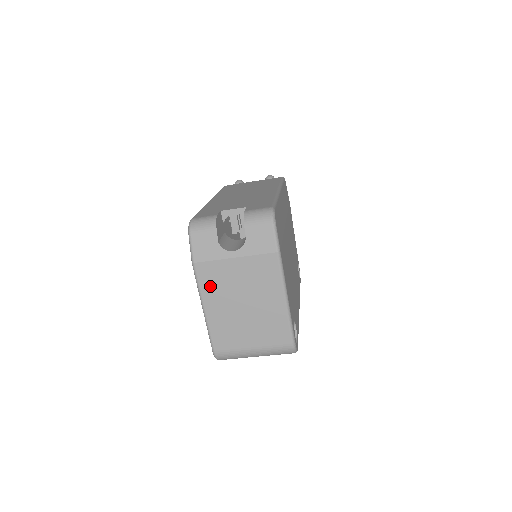
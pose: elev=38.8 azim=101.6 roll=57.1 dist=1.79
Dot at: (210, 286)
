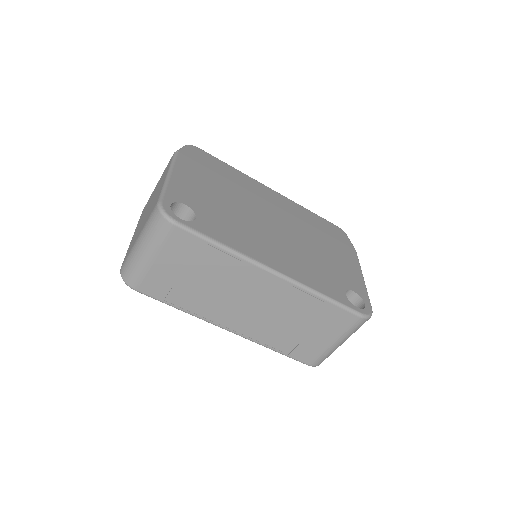
Dot at: (141, 217)
